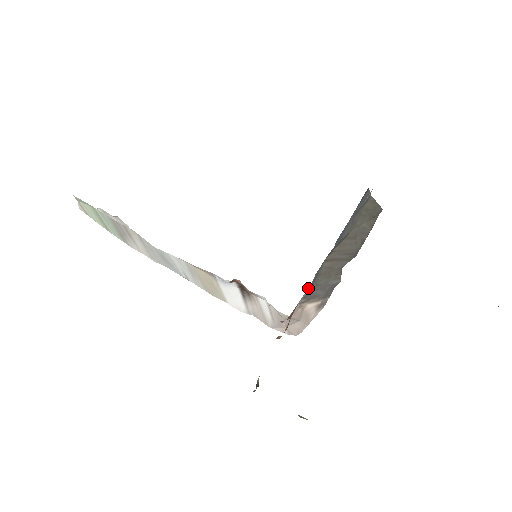
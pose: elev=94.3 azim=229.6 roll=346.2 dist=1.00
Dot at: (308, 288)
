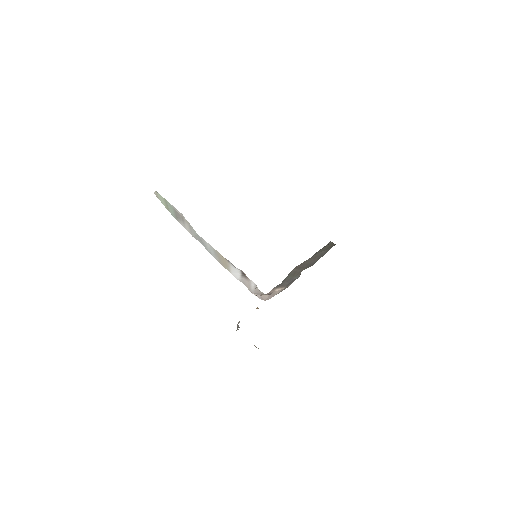
Dot at: occluded
